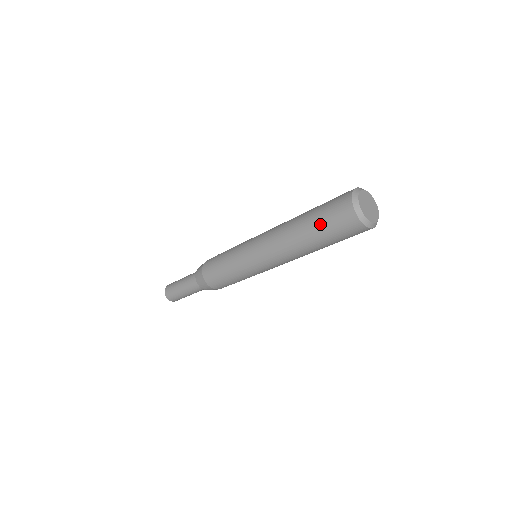
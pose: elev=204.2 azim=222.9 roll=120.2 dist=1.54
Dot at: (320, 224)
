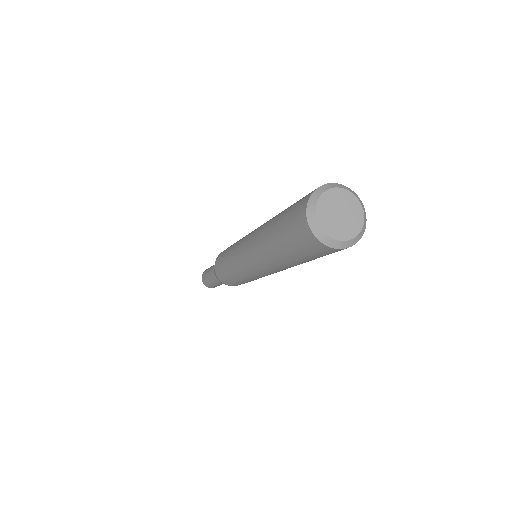
Dot at: (294, 254)
